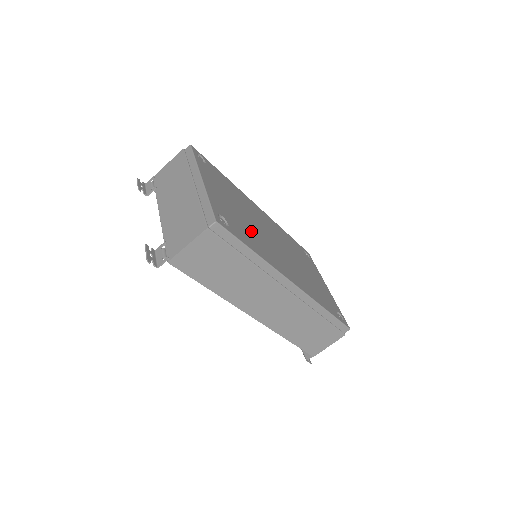
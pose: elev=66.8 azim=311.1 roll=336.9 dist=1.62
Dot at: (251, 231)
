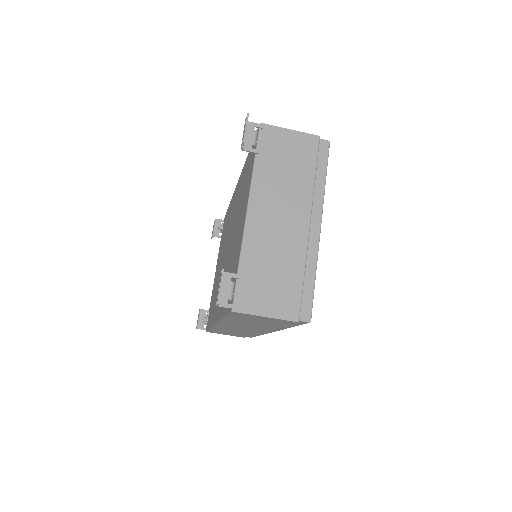
Dot at: occluded
